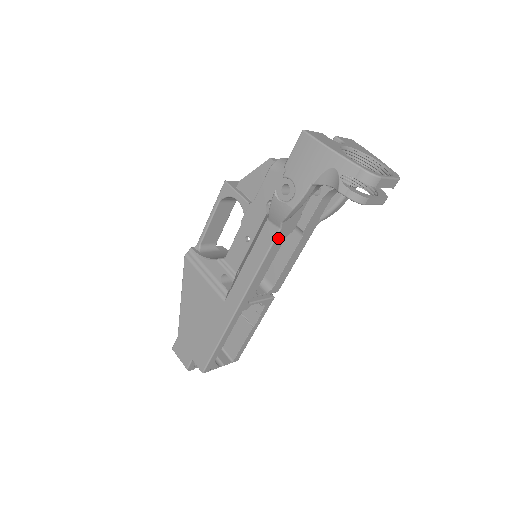
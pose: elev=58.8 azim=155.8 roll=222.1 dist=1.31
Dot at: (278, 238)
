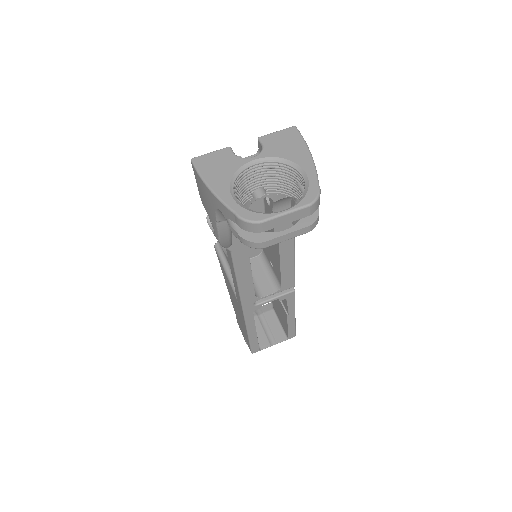
Dot at: (237, 258)
